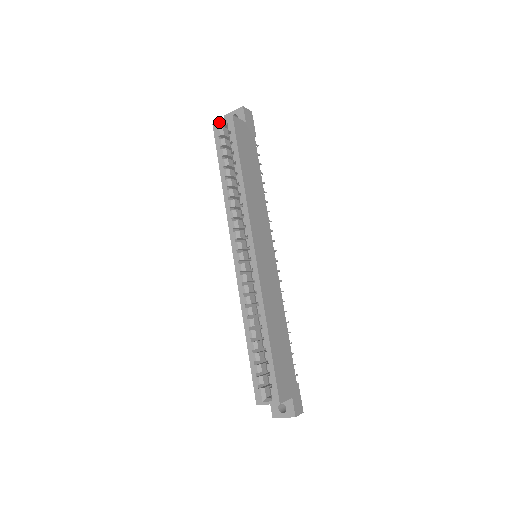
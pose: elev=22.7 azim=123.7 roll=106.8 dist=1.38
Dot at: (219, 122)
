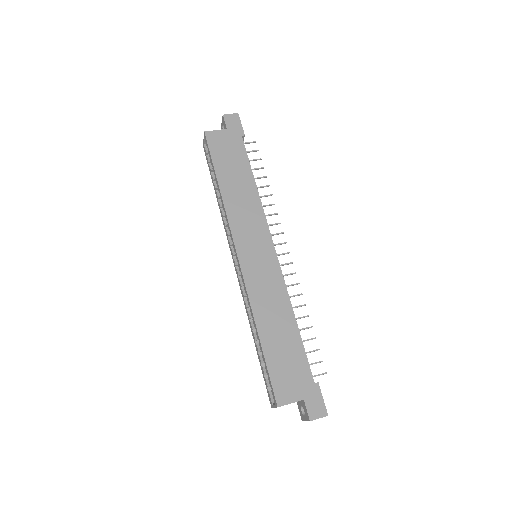
Dot at: (203, 142)
